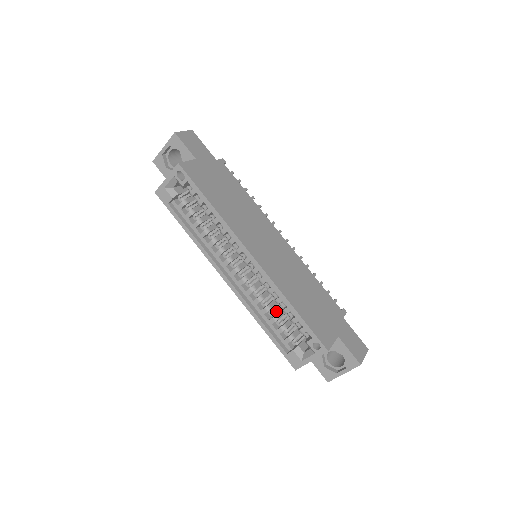
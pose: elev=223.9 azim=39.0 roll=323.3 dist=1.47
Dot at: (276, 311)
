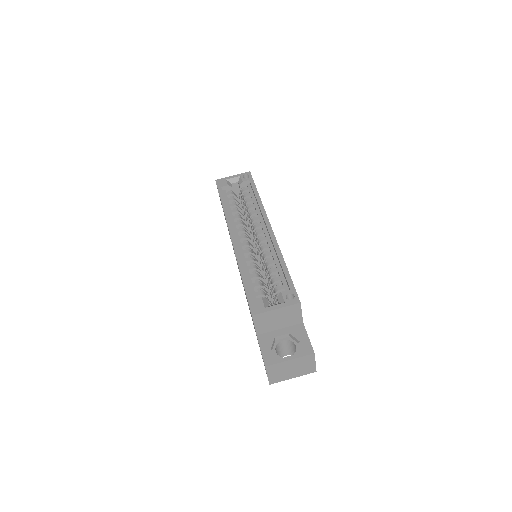
Dot at: (259, 275)
